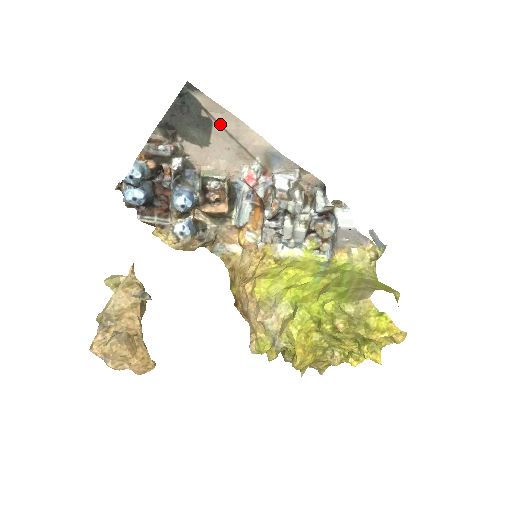
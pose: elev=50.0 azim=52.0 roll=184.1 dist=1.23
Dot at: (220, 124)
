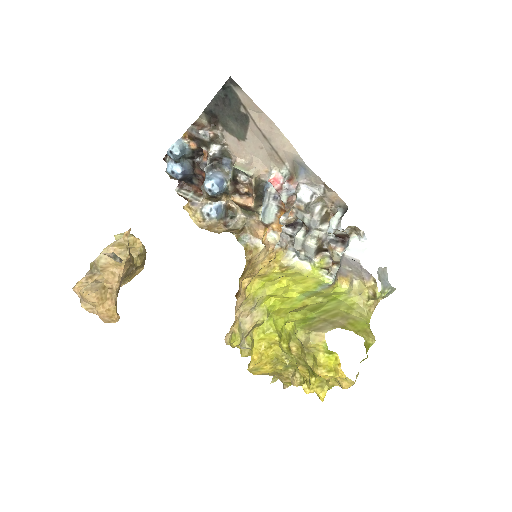
Dot at: (256, 123)
